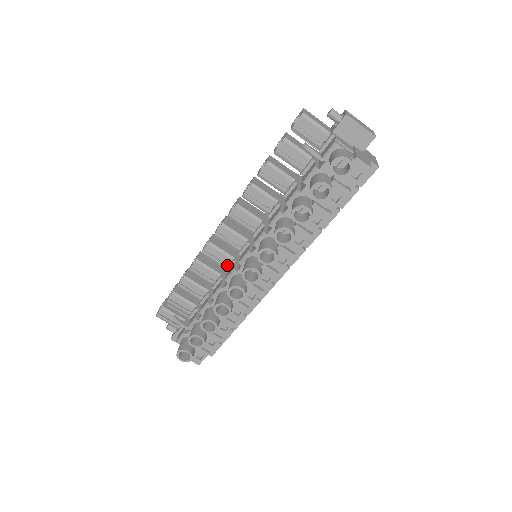
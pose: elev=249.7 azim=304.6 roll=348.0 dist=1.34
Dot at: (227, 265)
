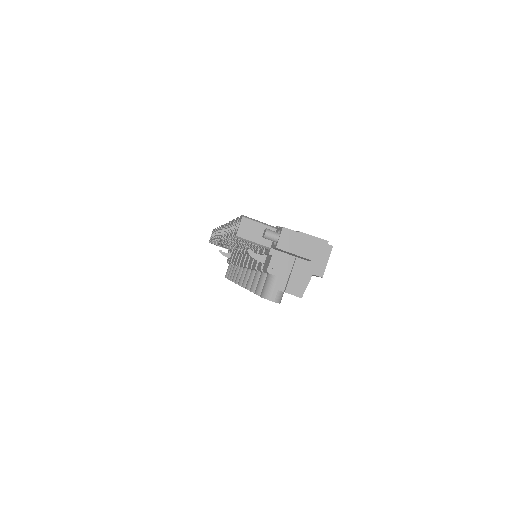
Dot at: (239, 249)
